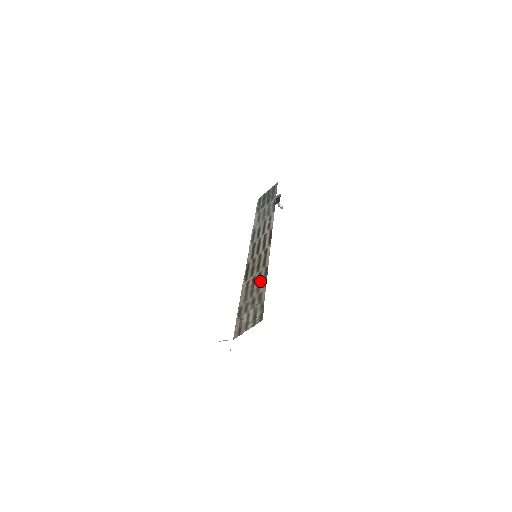
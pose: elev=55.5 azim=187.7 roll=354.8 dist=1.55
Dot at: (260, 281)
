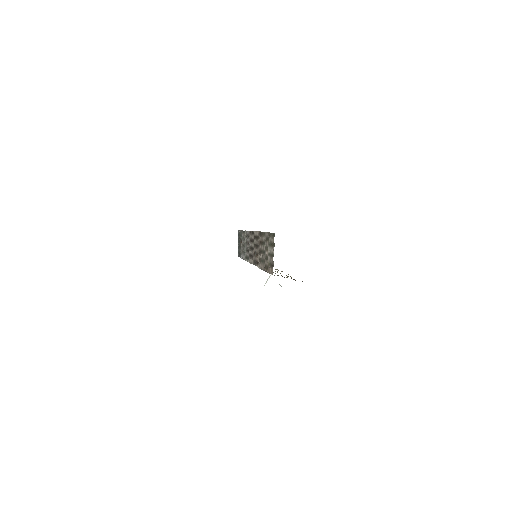
Dot at: (262, 241)
